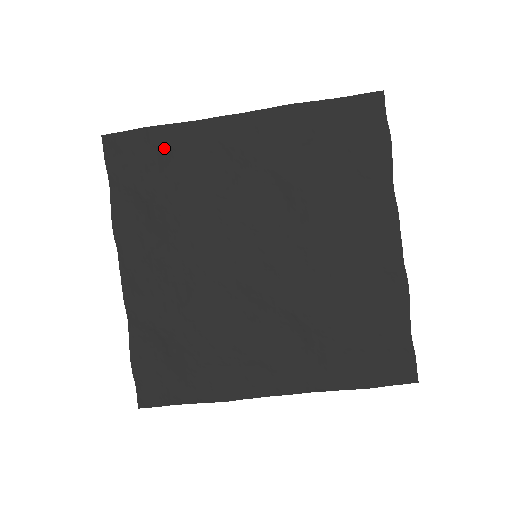
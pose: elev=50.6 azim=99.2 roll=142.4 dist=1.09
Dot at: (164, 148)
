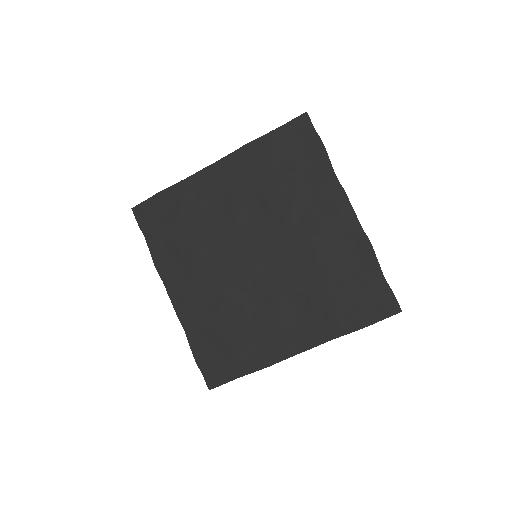
Dot at: (173, 203)
